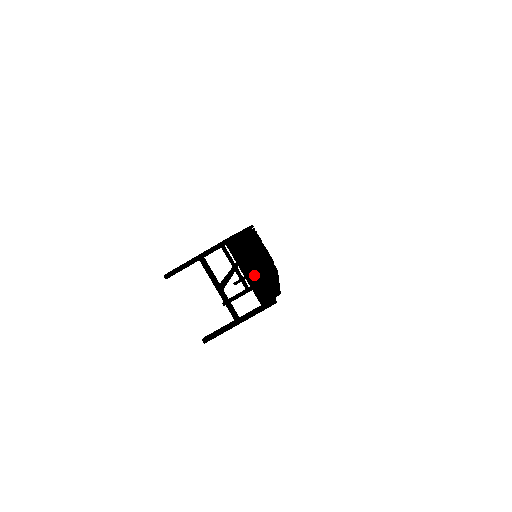
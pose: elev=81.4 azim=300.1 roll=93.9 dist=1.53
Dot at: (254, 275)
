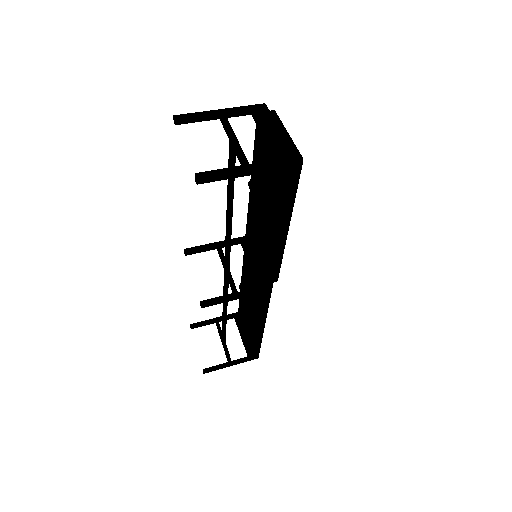
Dot at: (277, 134)
